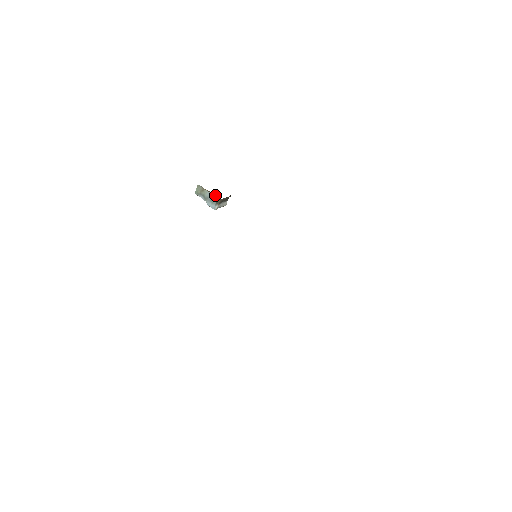
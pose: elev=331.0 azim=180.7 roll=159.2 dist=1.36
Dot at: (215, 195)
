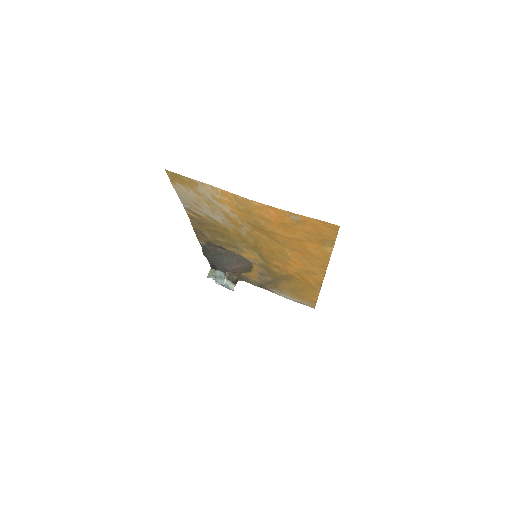
Dot at: (224, 271)
